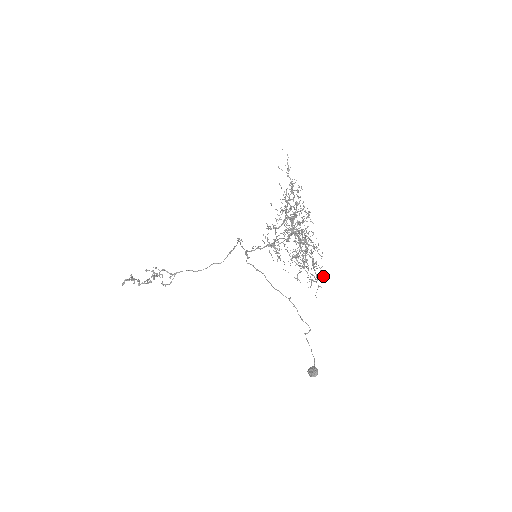
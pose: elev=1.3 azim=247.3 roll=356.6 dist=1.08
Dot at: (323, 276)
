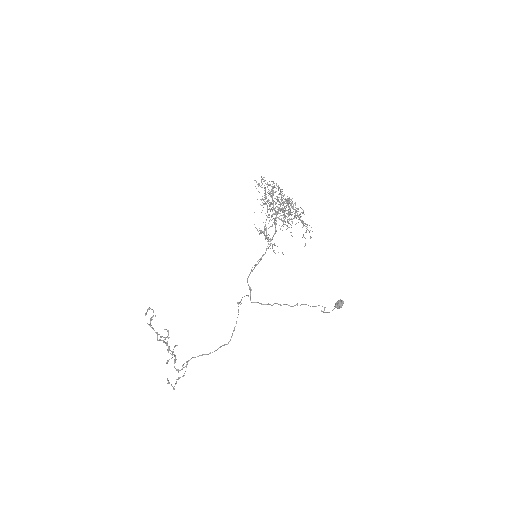
Dot at: occluded
